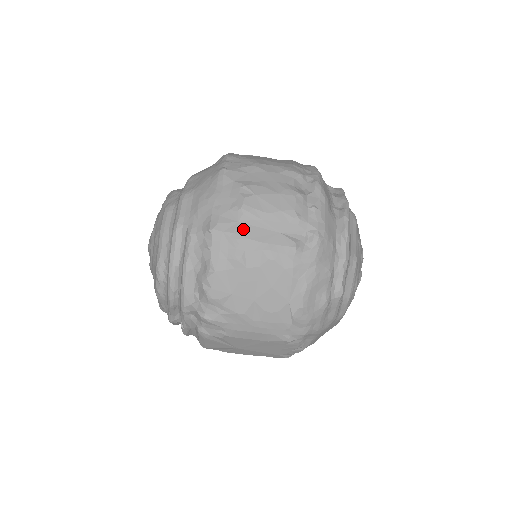
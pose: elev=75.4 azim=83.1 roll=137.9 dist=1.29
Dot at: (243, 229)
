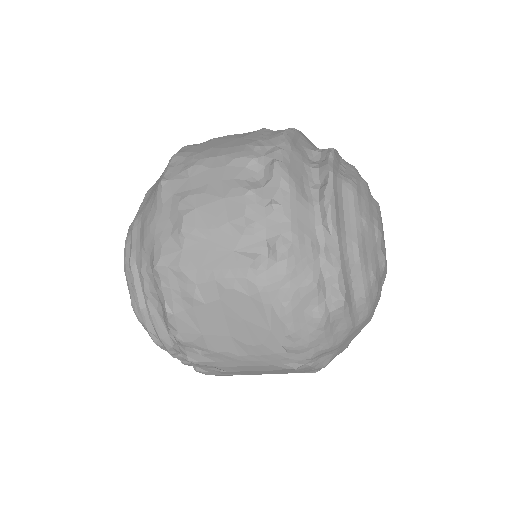
Dot at: (189, 258)
